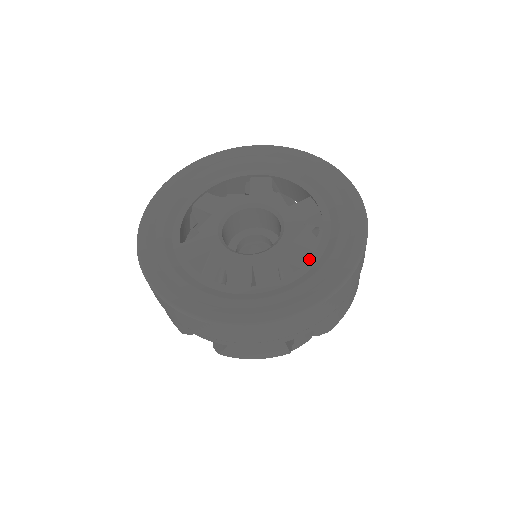
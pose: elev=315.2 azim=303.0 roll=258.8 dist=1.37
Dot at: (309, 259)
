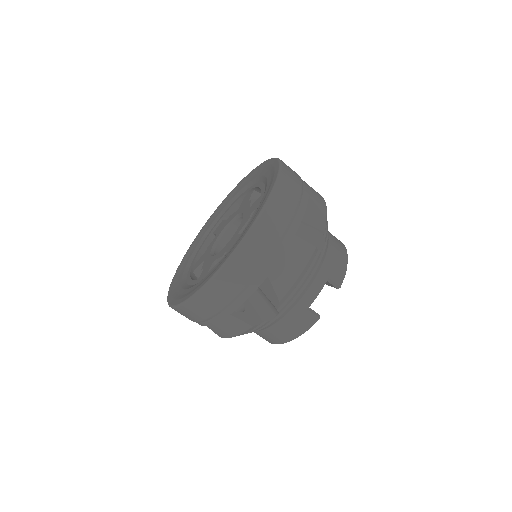
Dot at: (235, 242)
